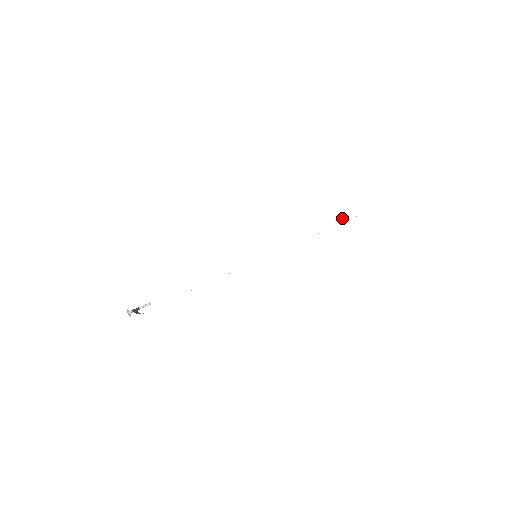
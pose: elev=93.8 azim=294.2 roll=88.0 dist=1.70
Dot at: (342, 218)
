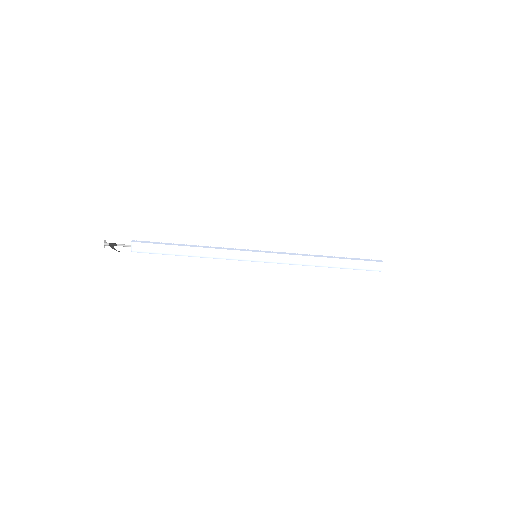
Dot at: (354, 266)
